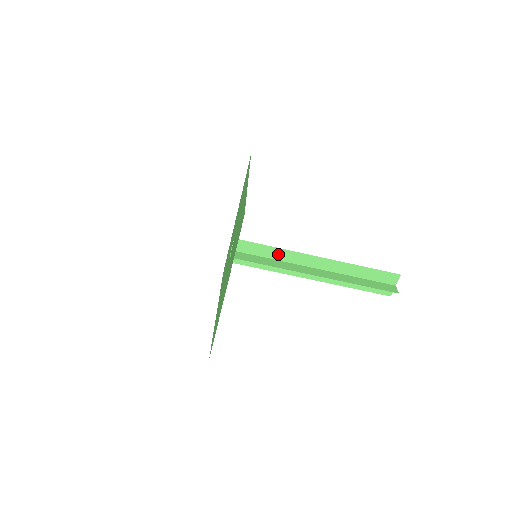
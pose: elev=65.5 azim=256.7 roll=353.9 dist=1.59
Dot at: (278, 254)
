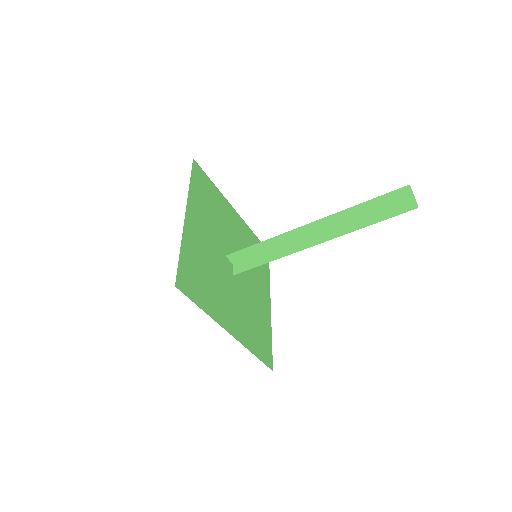
Dot at: (272, 243)
